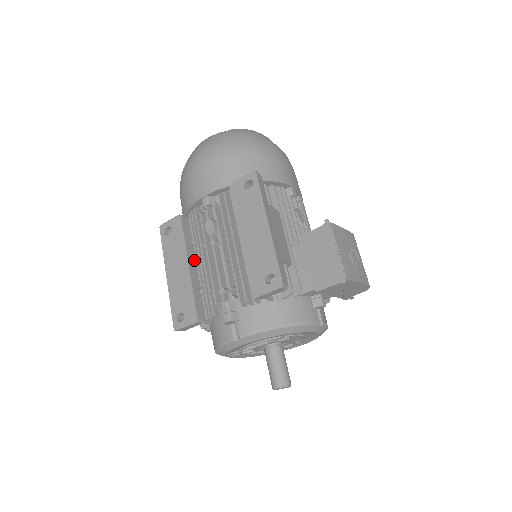
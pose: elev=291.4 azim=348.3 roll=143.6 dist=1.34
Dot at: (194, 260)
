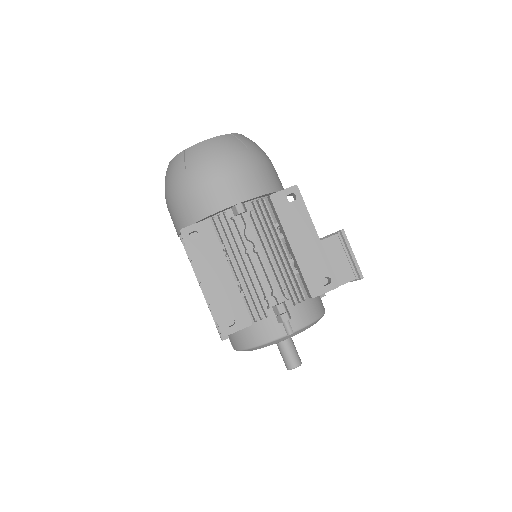
Dot at: occluded
